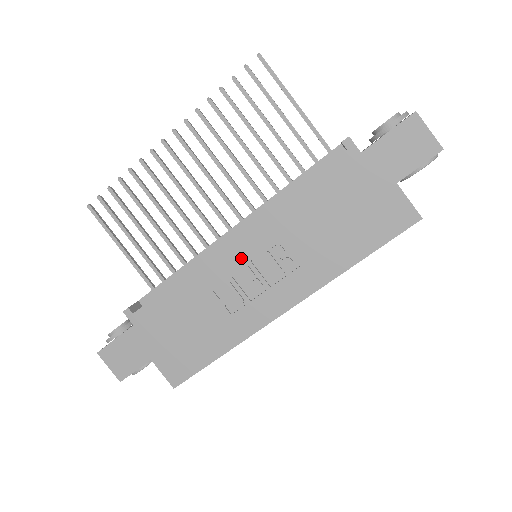
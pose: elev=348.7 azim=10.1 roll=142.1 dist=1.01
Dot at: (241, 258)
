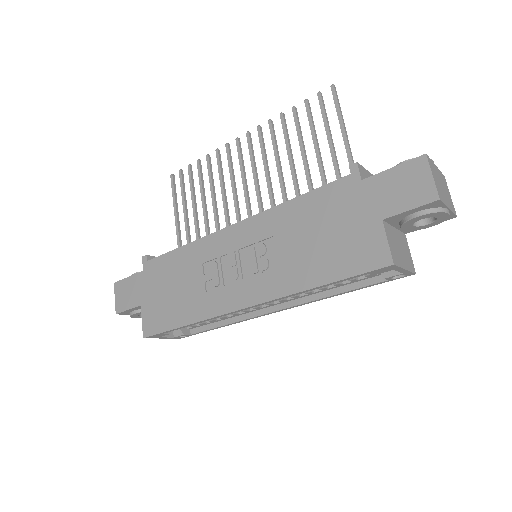
Dot at: (233, 244)
